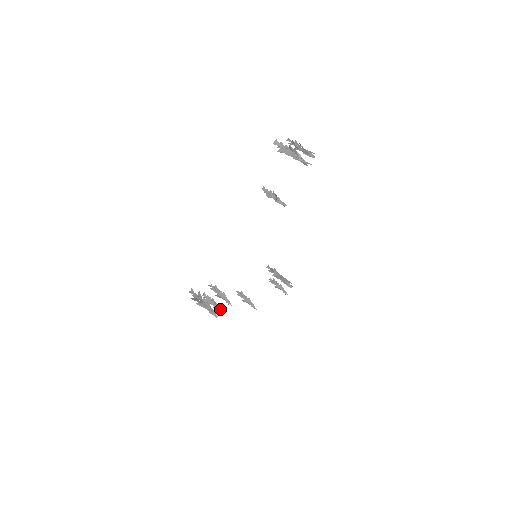
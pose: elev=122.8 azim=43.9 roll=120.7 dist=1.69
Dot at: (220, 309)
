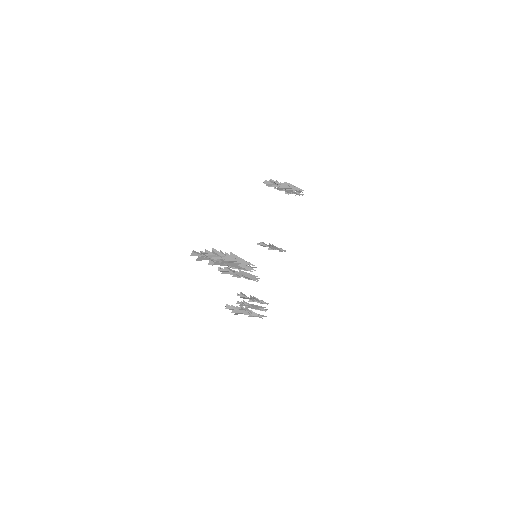
Dot at: (261, 308)
